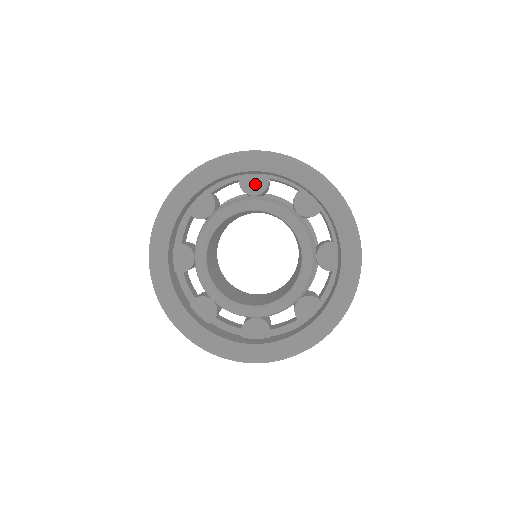
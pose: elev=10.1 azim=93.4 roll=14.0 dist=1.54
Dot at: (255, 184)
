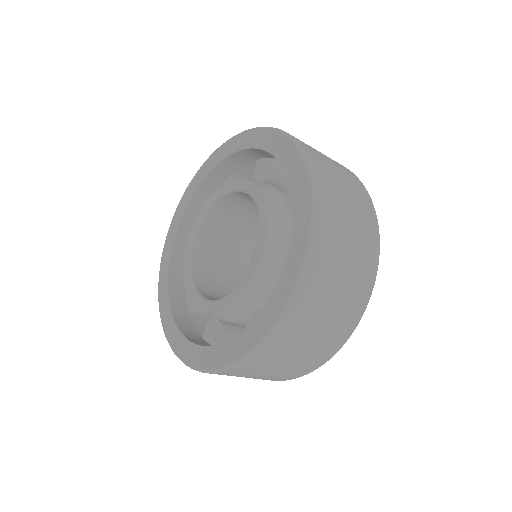
Dot at: occluded
